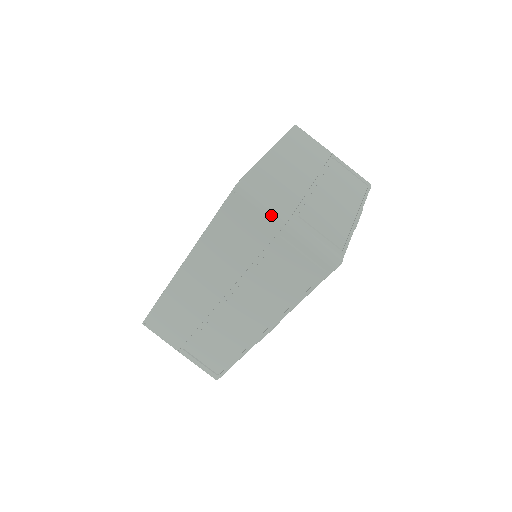
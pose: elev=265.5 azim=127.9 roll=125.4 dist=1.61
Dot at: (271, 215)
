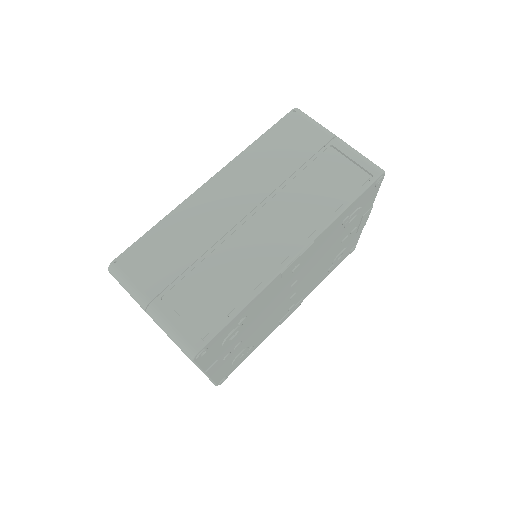
Dot at: (324, 129)
